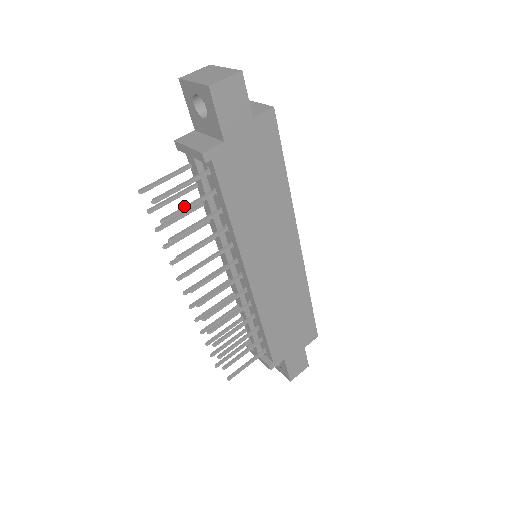
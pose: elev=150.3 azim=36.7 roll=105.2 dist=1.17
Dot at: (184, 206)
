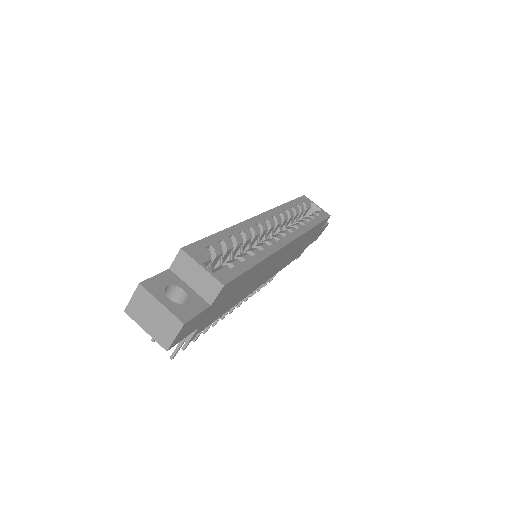
Dot at: occluded
